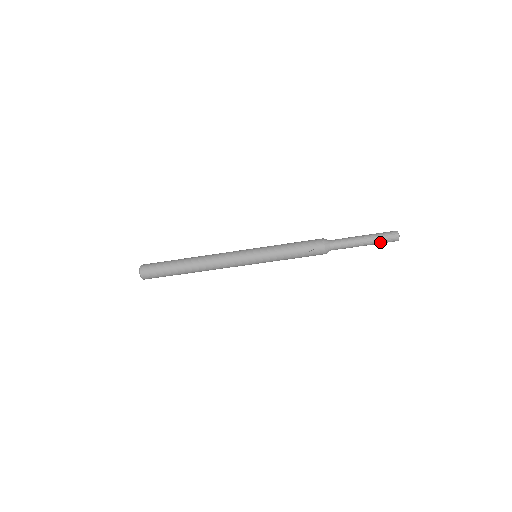
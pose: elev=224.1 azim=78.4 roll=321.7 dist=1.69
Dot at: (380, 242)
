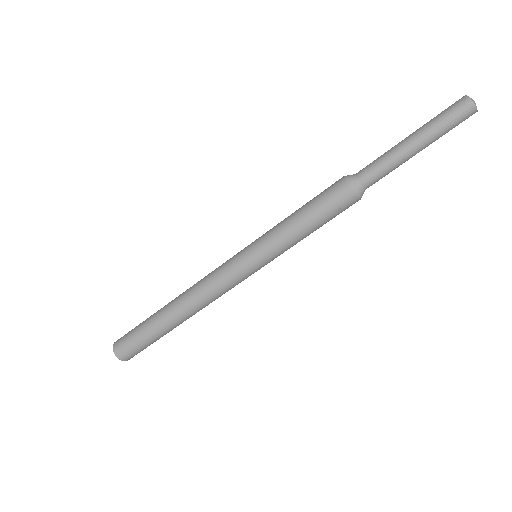
Dot at: occluded
